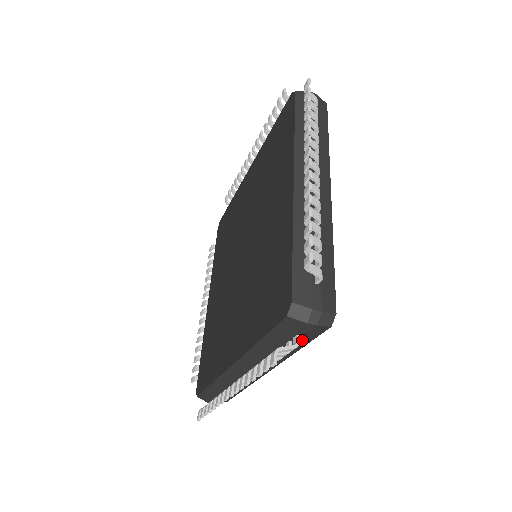
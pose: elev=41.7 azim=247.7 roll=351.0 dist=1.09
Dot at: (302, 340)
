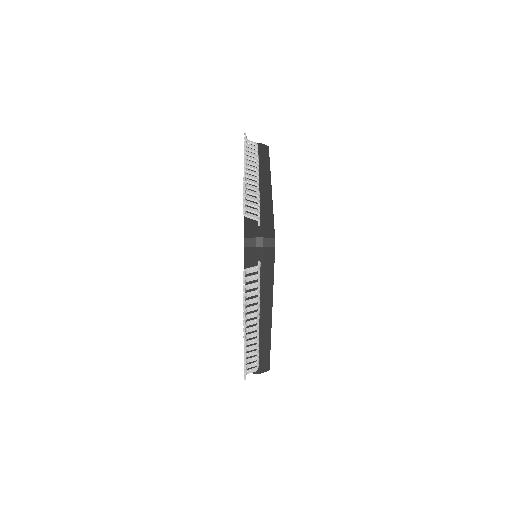
Dot at: (266, 267)
